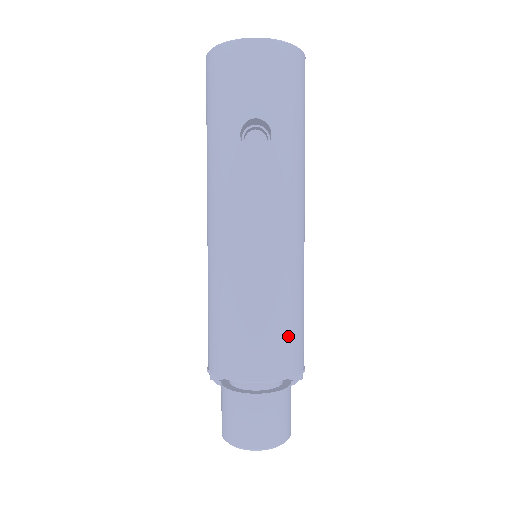
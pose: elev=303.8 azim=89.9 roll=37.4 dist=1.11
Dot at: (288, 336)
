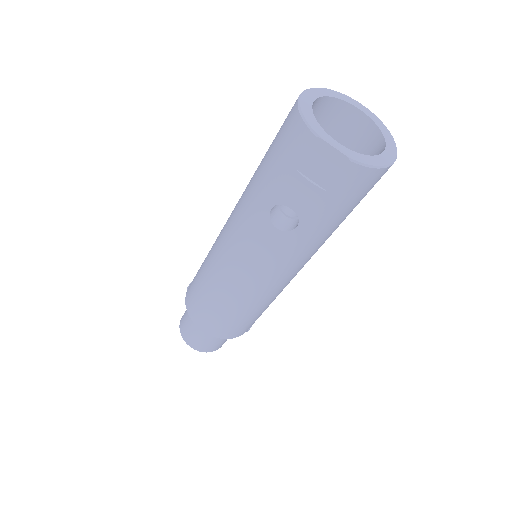
Dot at: (238, 324)
